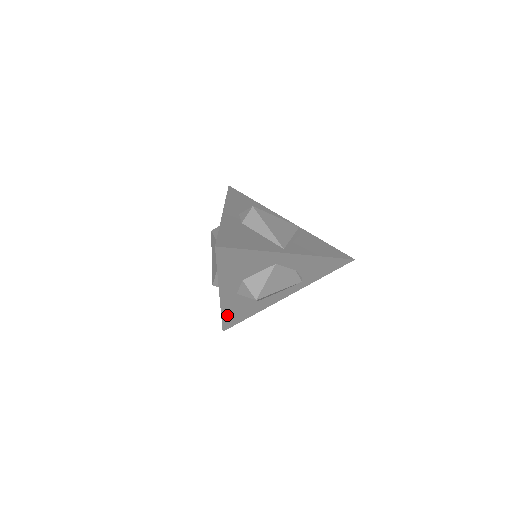
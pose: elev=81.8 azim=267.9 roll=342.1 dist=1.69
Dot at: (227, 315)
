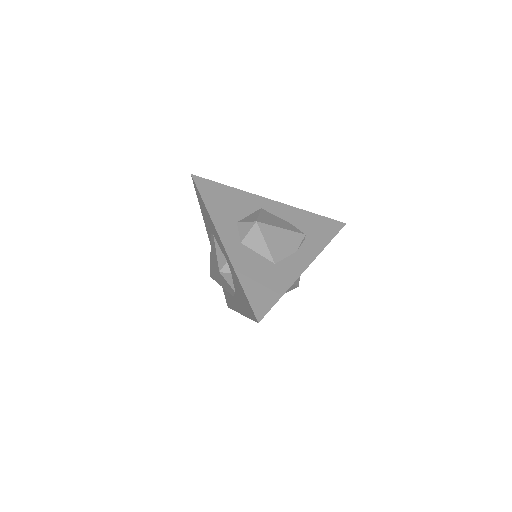
Dot at: (247, 283)
